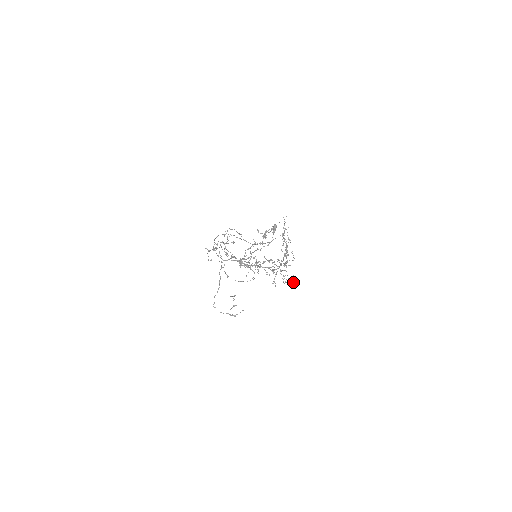
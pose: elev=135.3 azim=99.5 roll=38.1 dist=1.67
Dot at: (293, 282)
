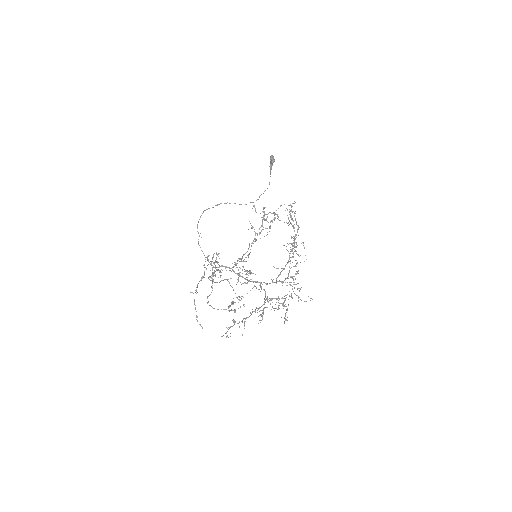
Dot at: occluded
